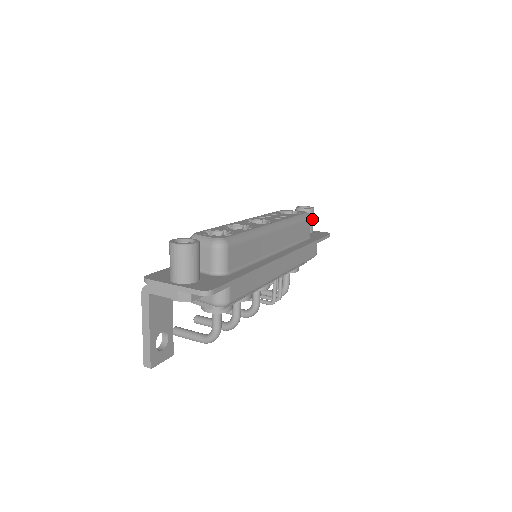
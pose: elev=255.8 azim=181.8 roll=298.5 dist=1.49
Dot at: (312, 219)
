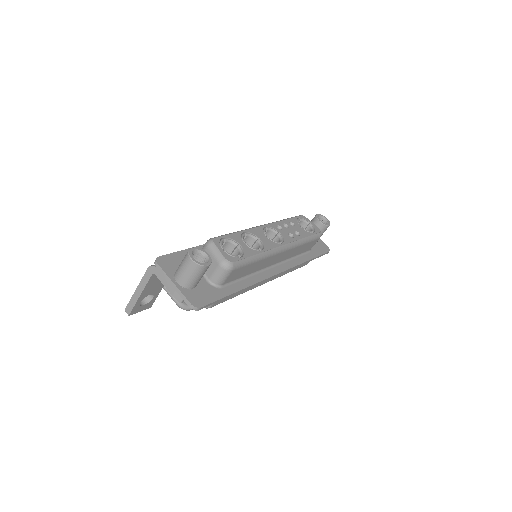
Dot at: (323, 232)
